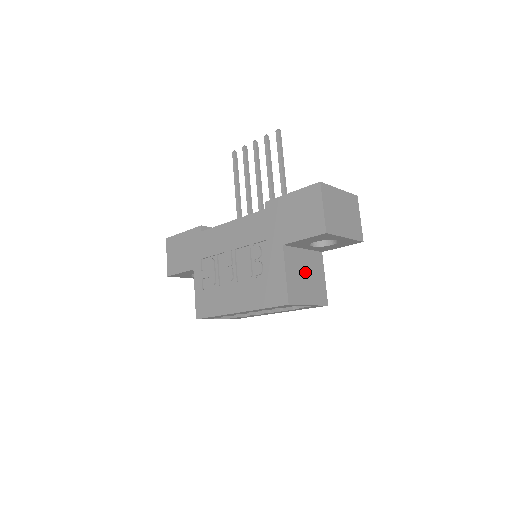
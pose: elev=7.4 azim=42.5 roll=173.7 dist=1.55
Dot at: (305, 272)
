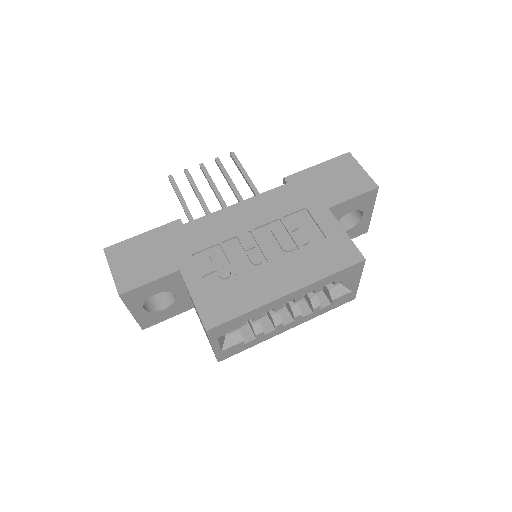
Dot at: occluded
